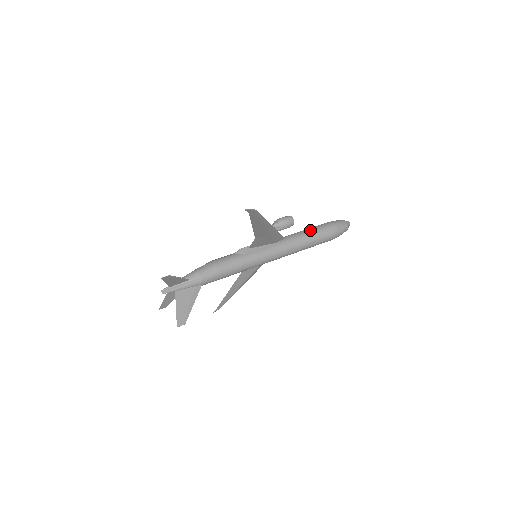
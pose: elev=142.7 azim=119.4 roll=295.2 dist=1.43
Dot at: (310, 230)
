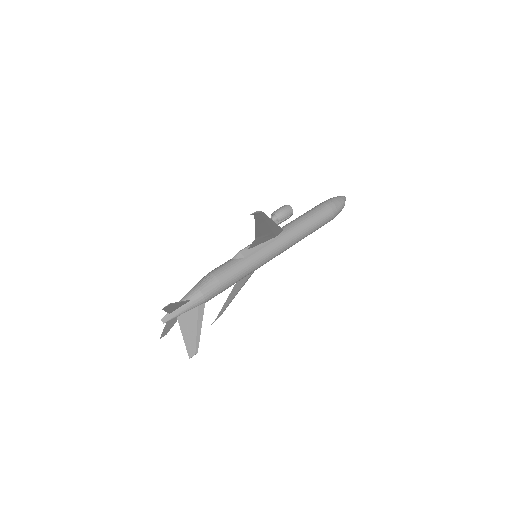
Dot at: (308, 215)
